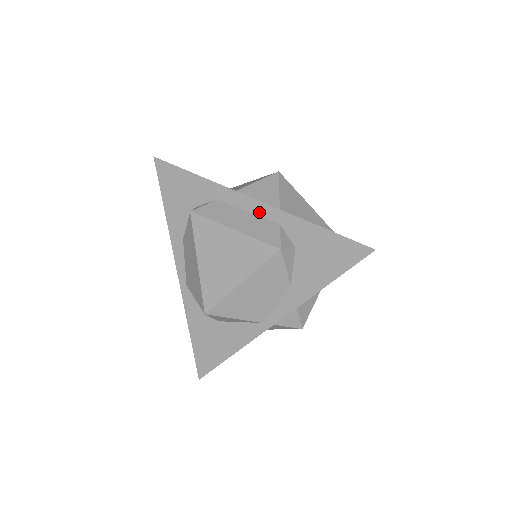
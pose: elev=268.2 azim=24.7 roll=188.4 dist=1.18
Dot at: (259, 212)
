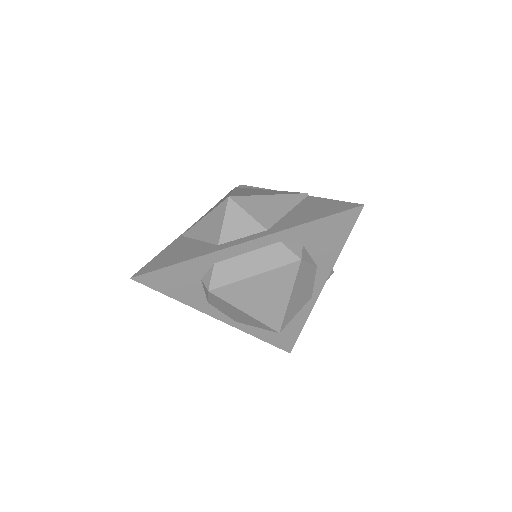
Dot at: (257, 246)
